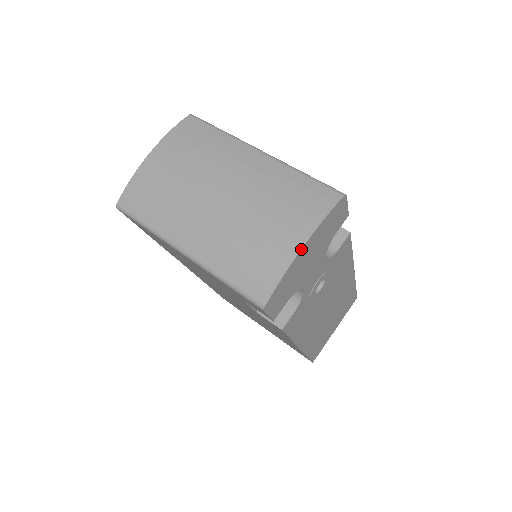
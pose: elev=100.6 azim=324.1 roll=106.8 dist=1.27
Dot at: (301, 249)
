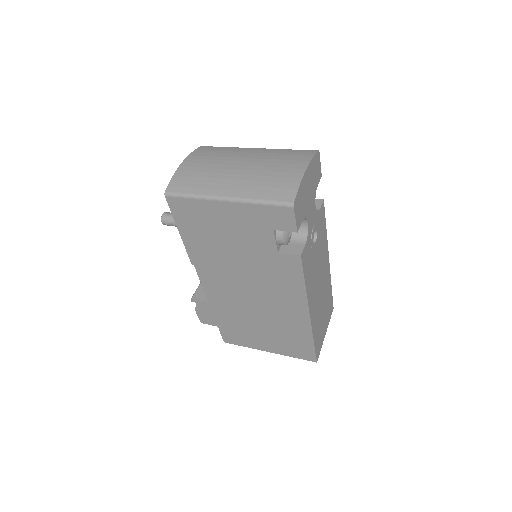
Dot at: (305, 171)
